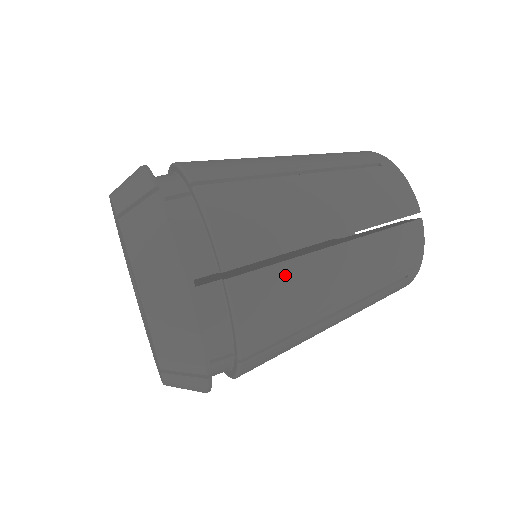
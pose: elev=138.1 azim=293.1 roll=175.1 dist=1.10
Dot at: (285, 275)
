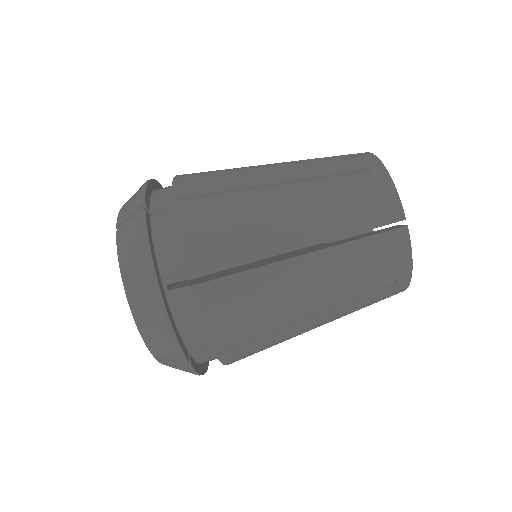
Dot at: occluded
